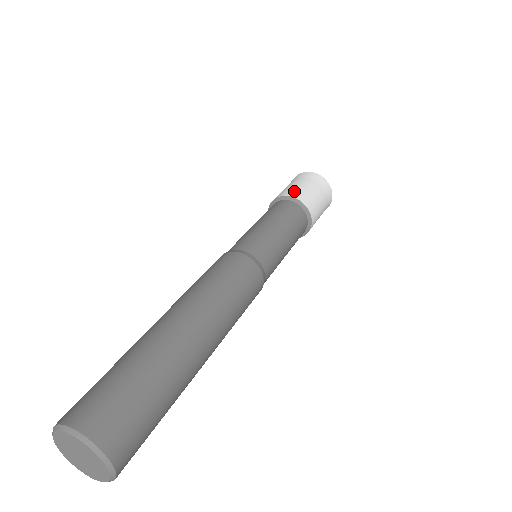
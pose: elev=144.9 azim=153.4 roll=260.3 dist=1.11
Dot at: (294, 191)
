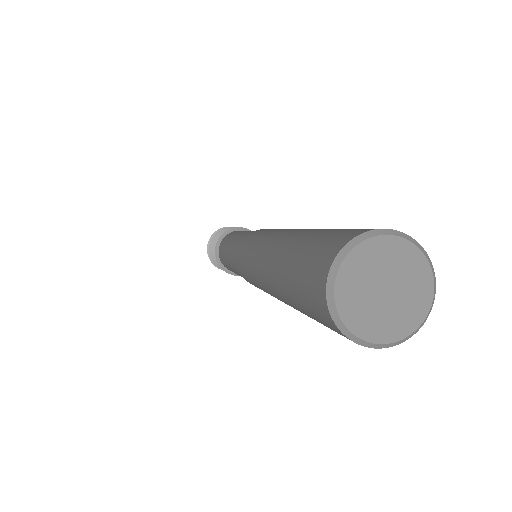
Dot at: (229, 228)
